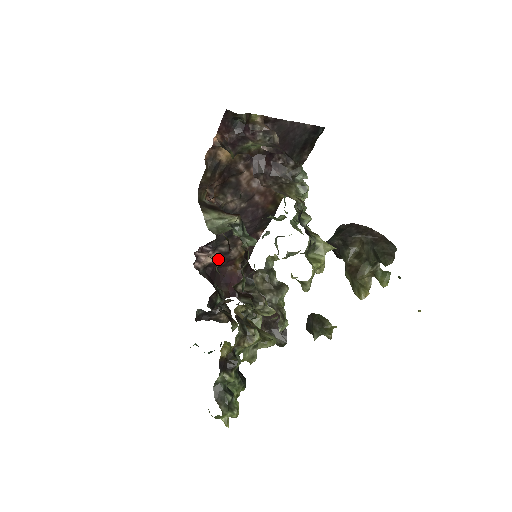
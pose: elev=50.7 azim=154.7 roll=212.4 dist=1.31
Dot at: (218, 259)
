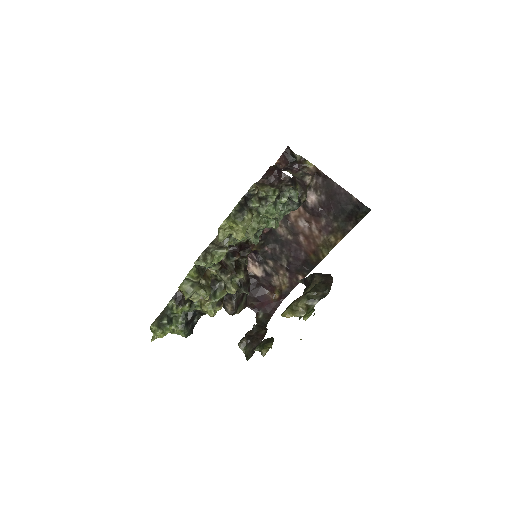
Dot at: (262, 276)
